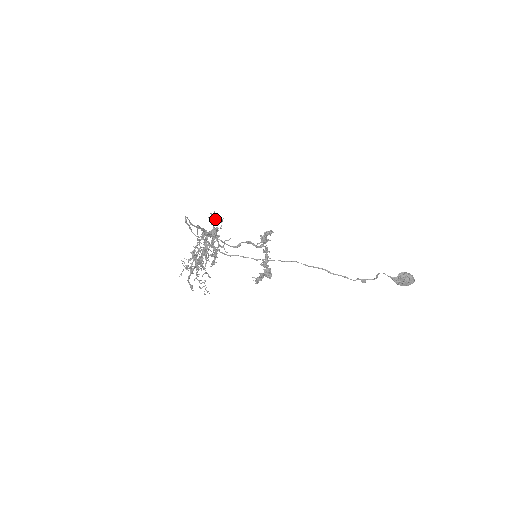
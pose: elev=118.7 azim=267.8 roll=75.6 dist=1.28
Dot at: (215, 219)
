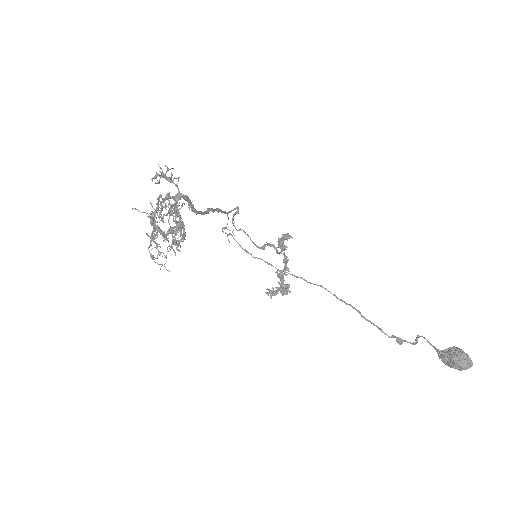
Dot at: occluded
